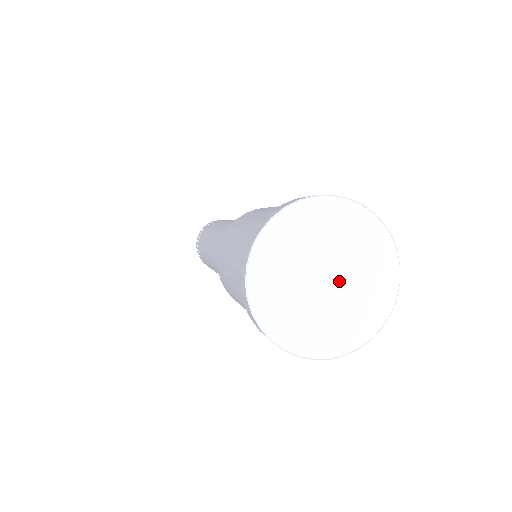
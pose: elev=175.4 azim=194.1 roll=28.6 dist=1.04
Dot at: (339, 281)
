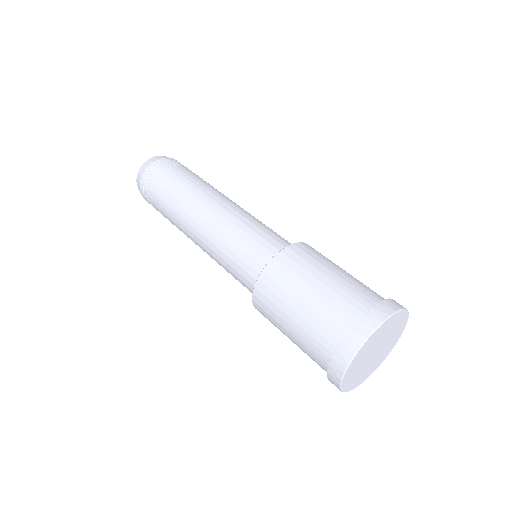
Dot at: (381, 347)
